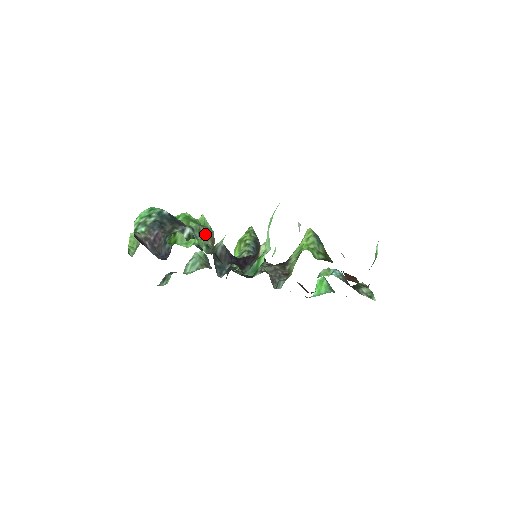
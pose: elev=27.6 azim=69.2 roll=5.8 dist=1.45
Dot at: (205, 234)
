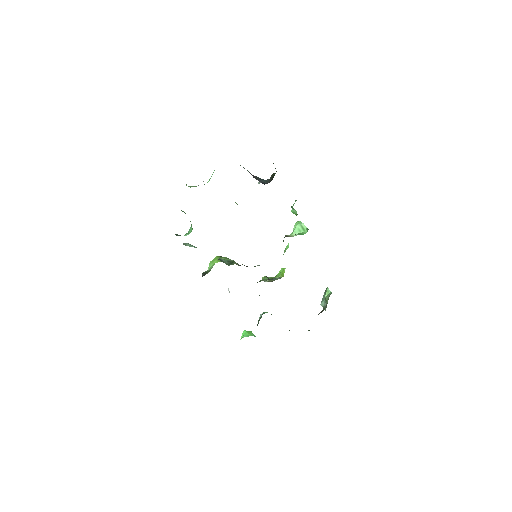
Dot at: occluded
